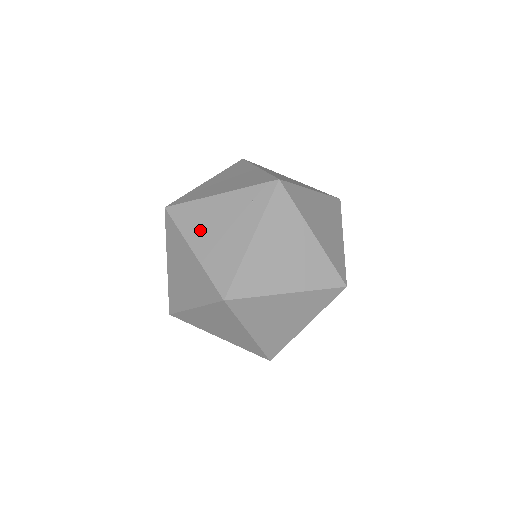
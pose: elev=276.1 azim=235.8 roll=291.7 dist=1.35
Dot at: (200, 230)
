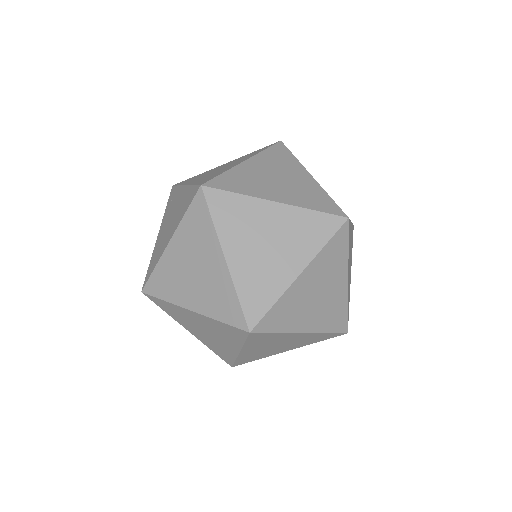
Dot at: (163, 242)
